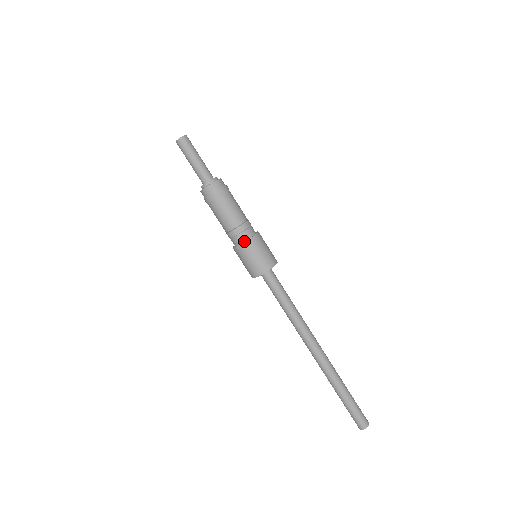
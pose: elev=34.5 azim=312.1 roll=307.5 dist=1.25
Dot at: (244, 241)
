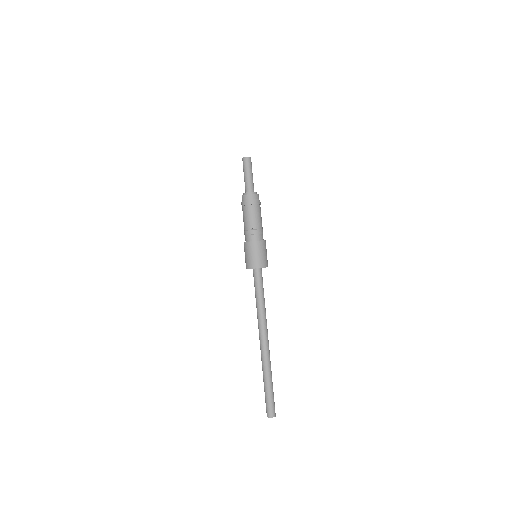
Dot at: (256, 240)
